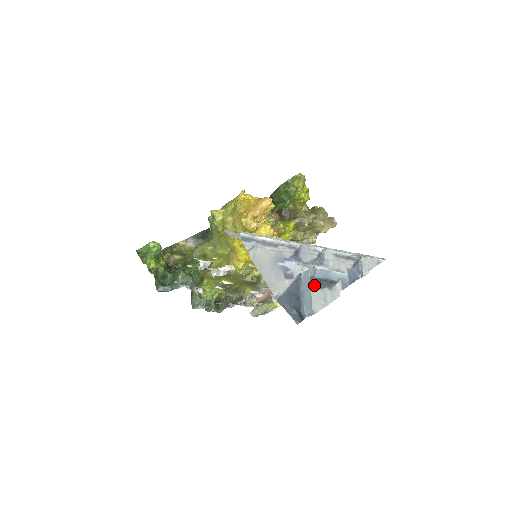
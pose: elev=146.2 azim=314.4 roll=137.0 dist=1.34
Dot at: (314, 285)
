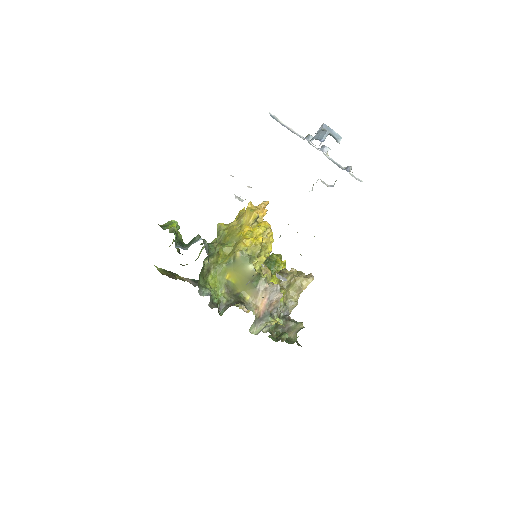
Dot at: occluded
